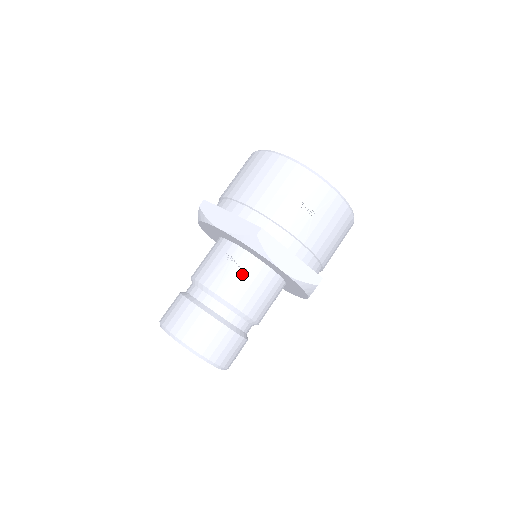
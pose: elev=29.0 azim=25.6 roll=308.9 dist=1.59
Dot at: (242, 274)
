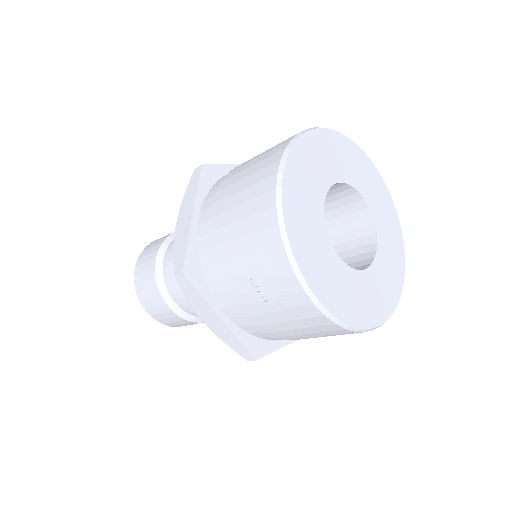
Dot at: occluded
